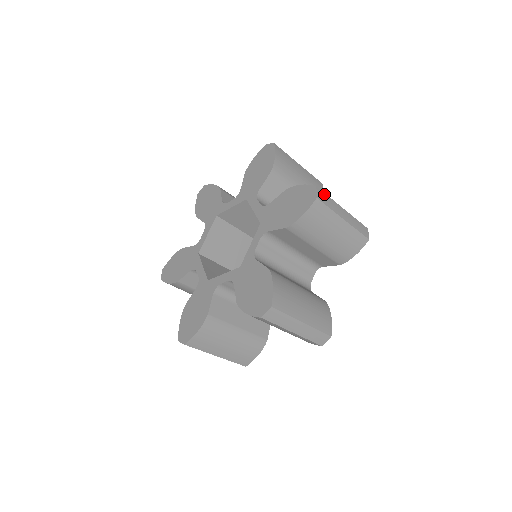
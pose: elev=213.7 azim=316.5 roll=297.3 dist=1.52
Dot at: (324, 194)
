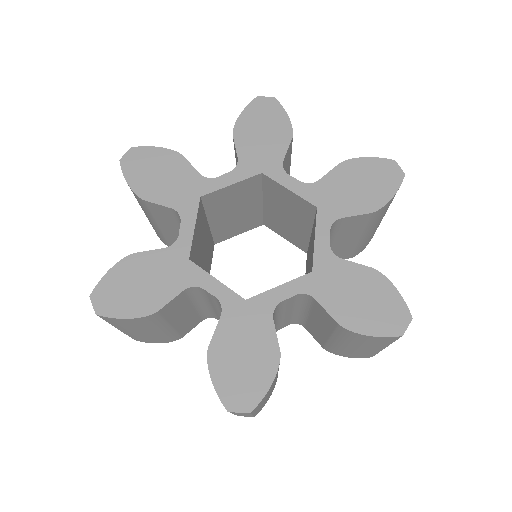
Dot at: occluded
